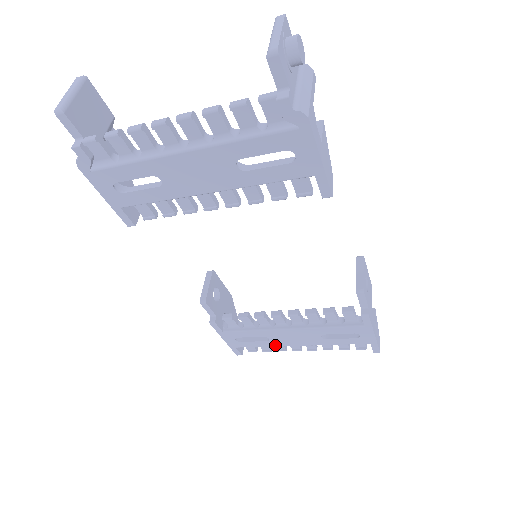
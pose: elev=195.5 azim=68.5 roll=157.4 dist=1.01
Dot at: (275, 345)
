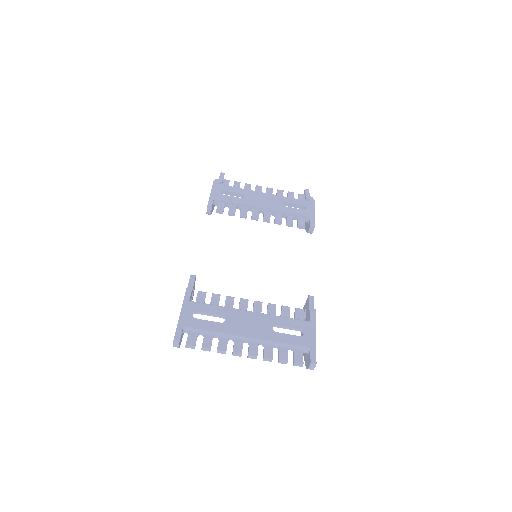
Dot at: (225, 331)
